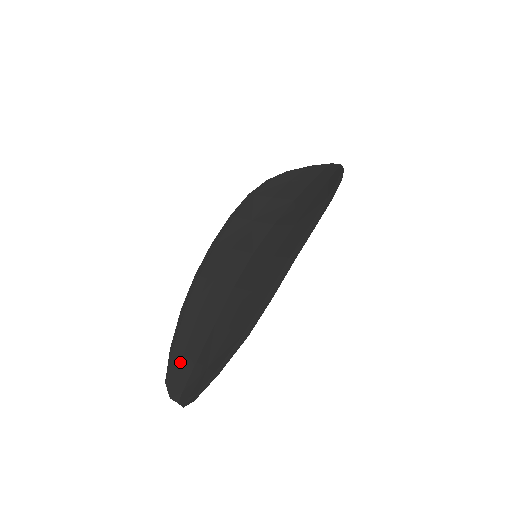
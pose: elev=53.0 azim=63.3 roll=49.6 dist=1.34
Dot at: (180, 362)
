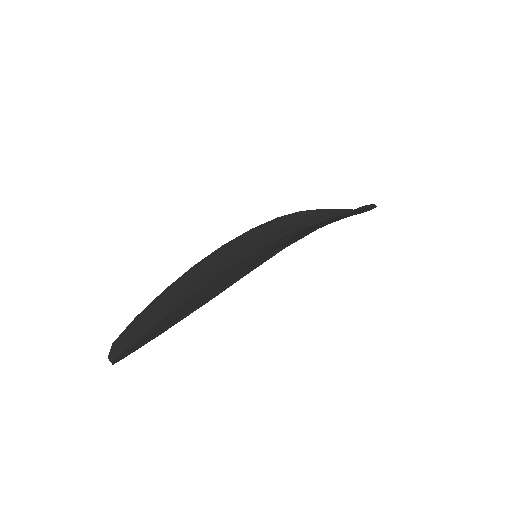
Dot at: (136, 328)
